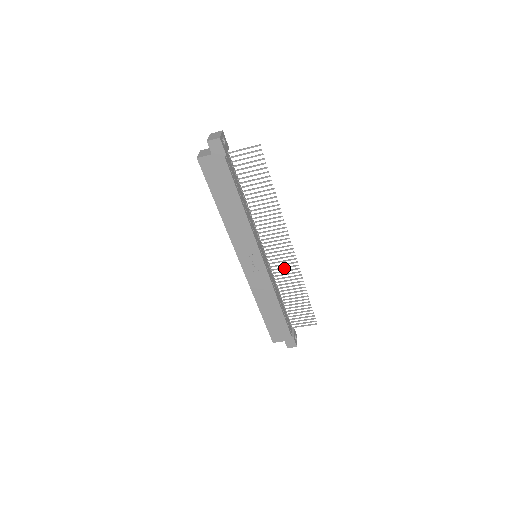
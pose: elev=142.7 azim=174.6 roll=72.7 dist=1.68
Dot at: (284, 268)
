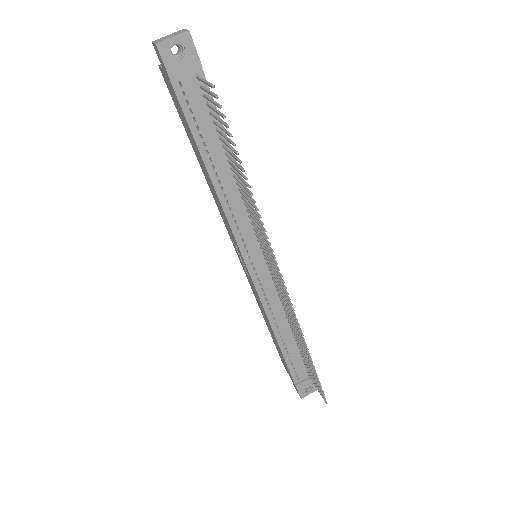
Dot at: (285, 301)
